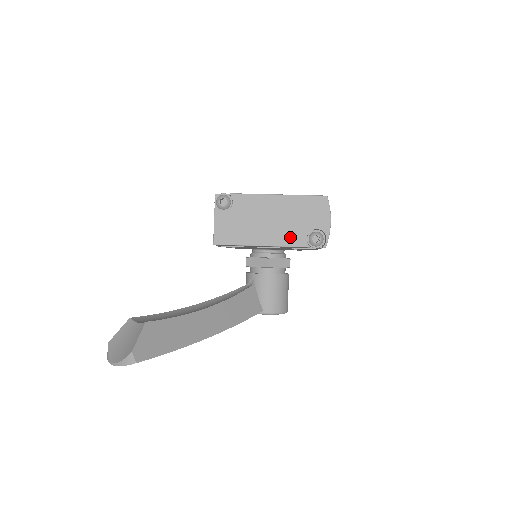
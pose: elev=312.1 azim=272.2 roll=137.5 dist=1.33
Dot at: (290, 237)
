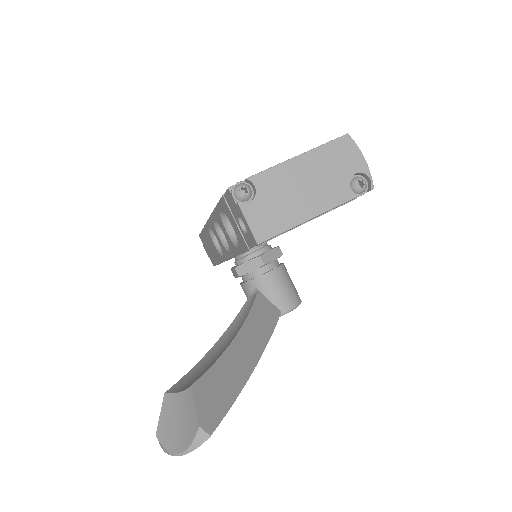
Dot at: (334, 195)
